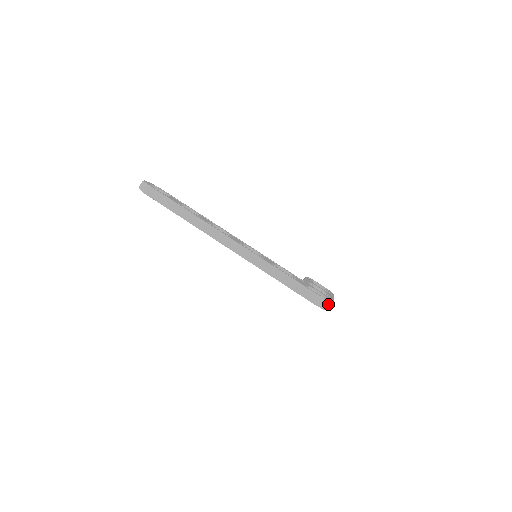
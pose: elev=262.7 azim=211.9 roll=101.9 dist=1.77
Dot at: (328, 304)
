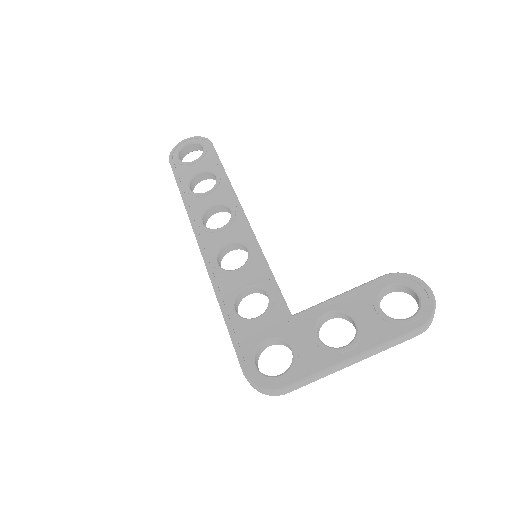
Dot at: (262, 390)
